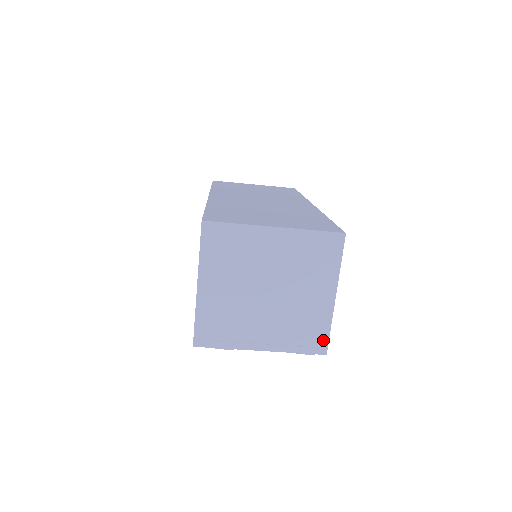
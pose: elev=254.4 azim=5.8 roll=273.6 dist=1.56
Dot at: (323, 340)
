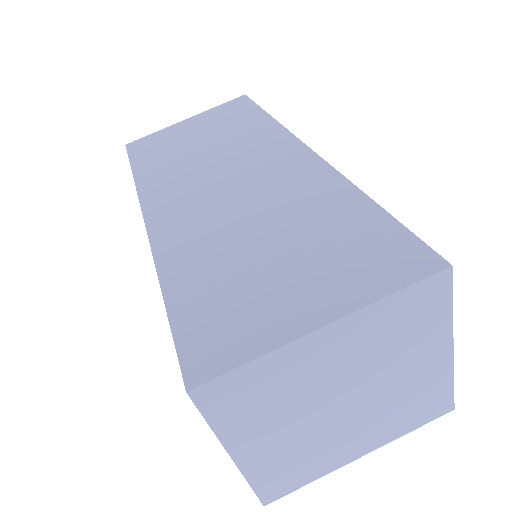
Dot at: (446, 400)
